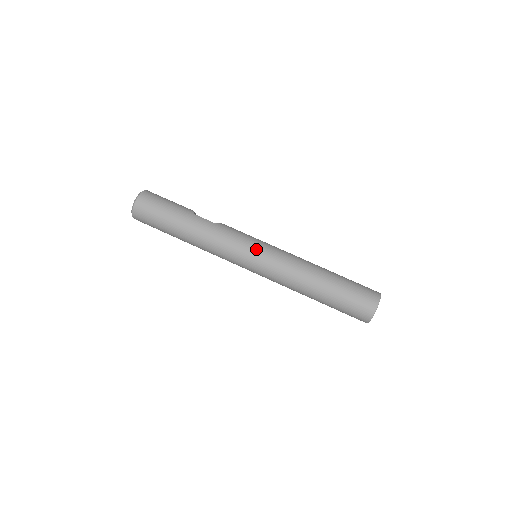
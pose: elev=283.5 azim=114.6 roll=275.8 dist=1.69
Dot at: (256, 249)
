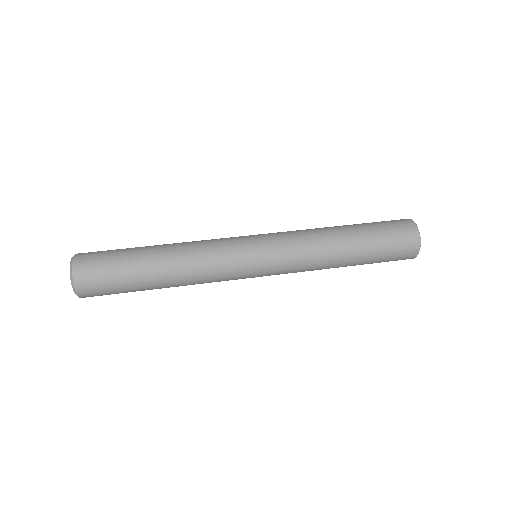
Dot at: occluded
